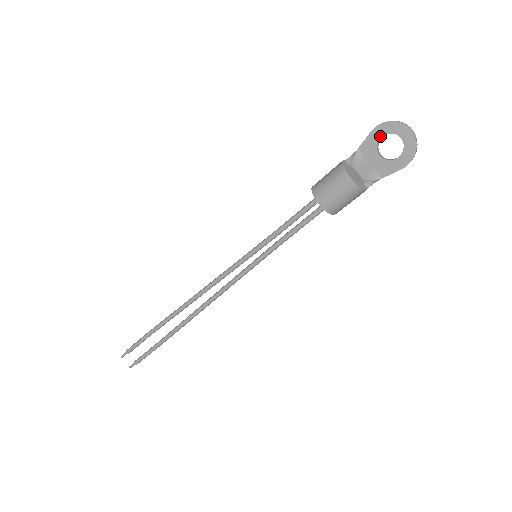
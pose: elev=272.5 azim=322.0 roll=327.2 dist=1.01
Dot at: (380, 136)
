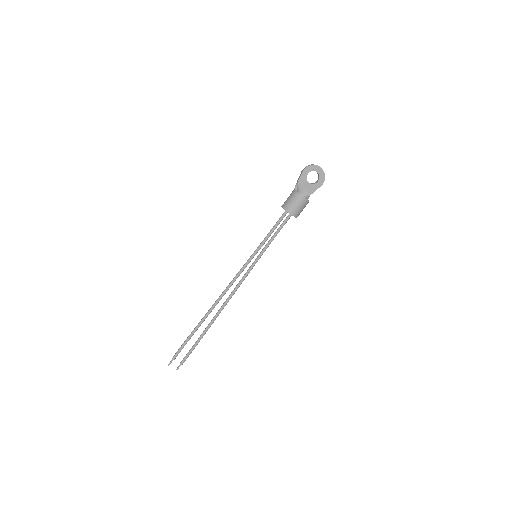
Dot at: (307, 173)
